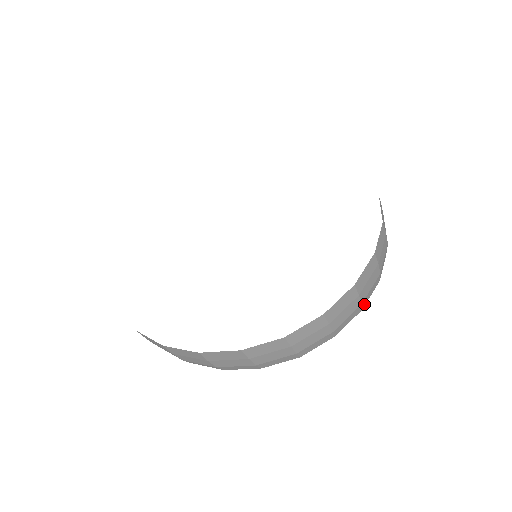
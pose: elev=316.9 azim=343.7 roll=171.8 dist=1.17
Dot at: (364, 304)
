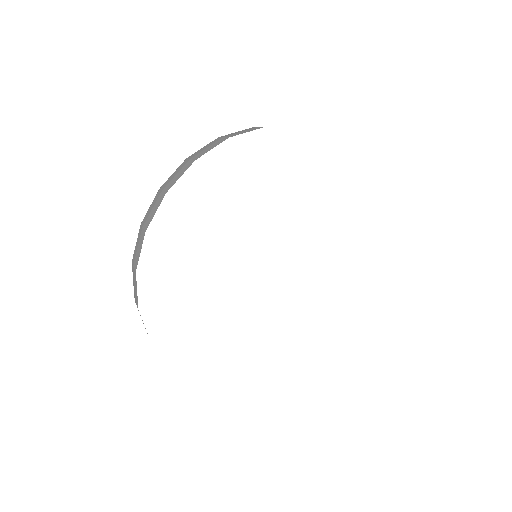
Dot at: occluded
